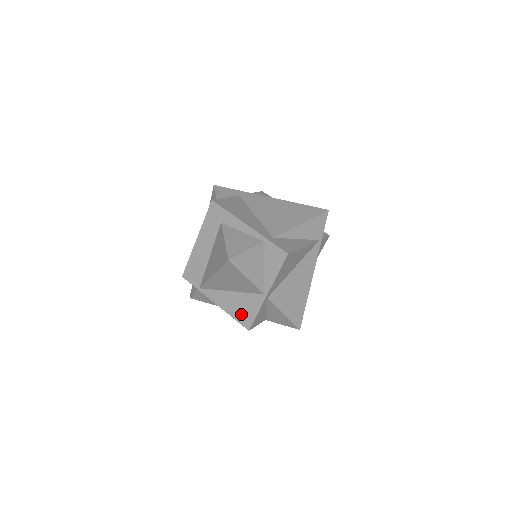
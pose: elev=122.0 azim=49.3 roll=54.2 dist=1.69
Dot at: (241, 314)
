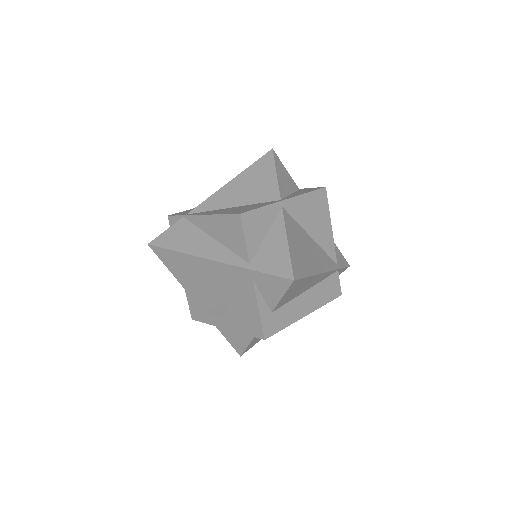
Dot at: (237, 211)
